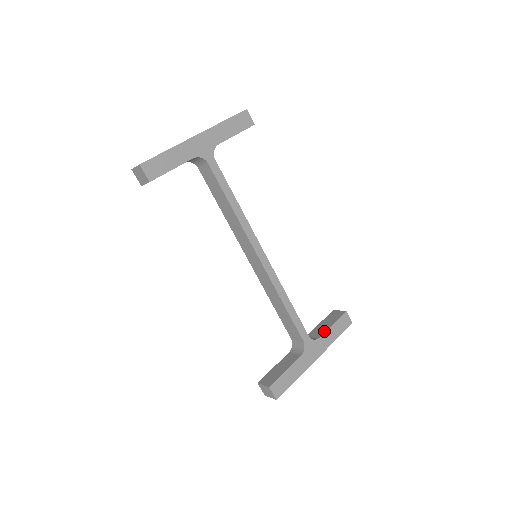
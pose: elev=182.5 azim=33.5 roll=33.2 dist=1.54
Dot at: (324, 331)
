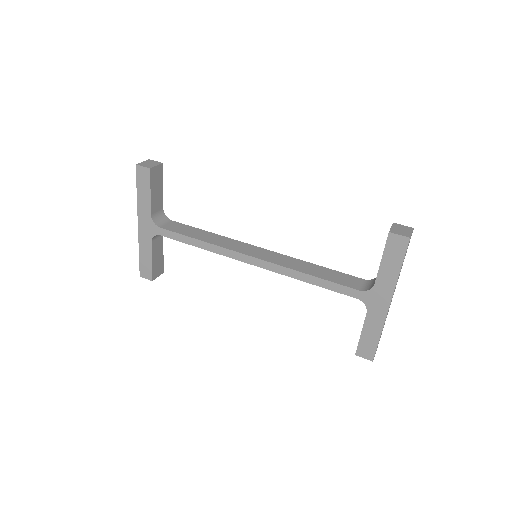
Dot at: occluded
